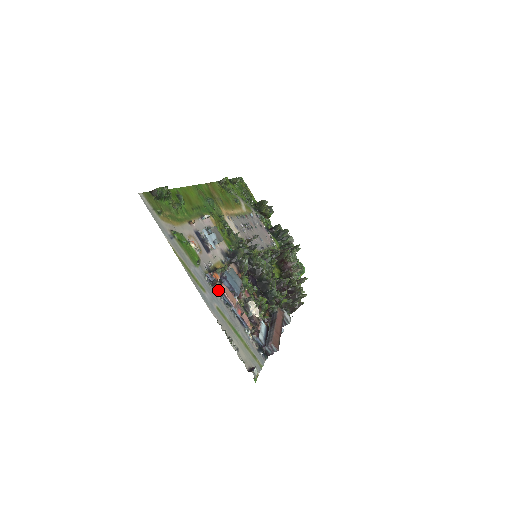
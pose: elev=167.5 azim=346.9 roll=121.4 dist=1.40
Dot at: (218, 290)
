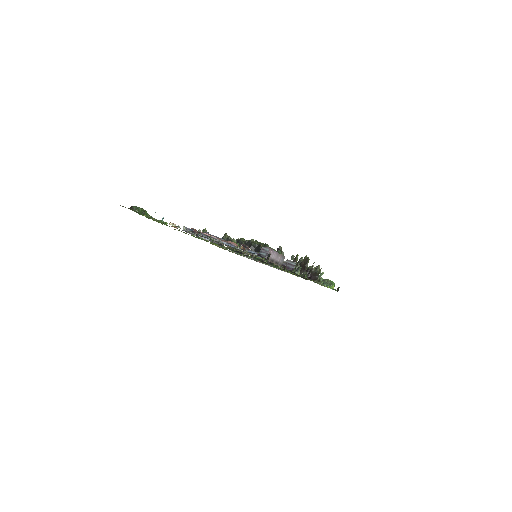
Dot at: (199, 234)
